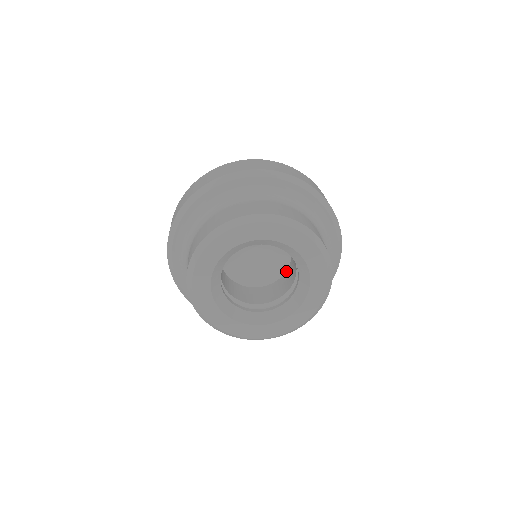
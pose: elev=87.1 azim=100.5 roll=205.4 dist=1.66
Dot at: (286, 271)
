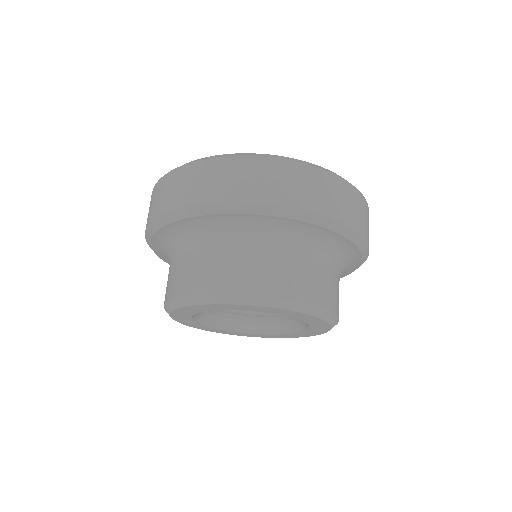
Dot at: occluded
